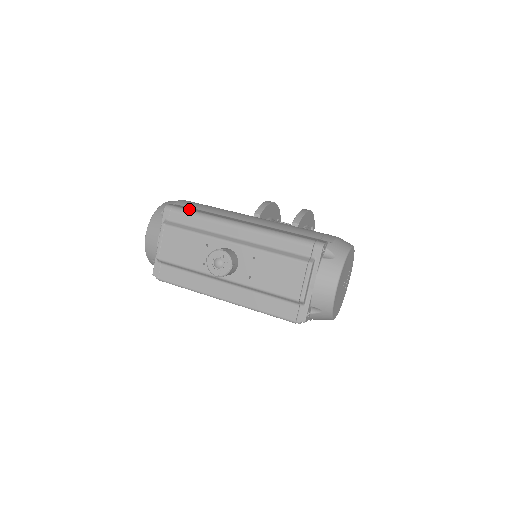
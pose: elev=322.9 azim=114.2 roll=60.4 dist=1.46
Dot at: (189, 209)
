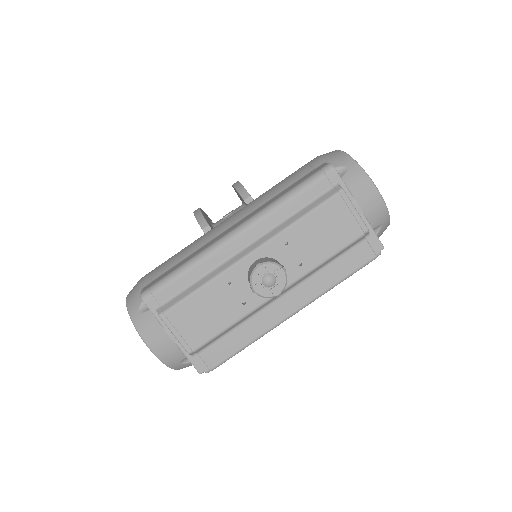
Dot at: (168, 274)
